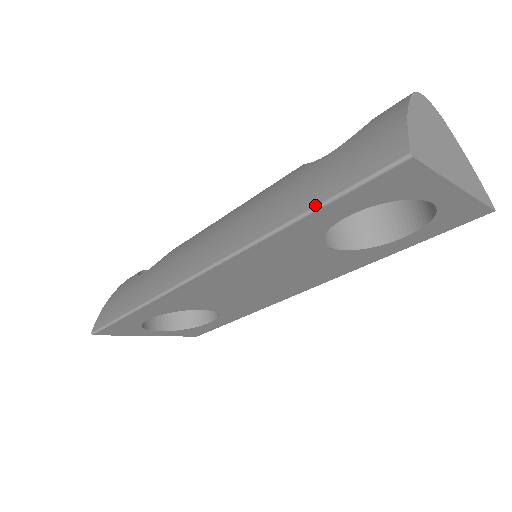
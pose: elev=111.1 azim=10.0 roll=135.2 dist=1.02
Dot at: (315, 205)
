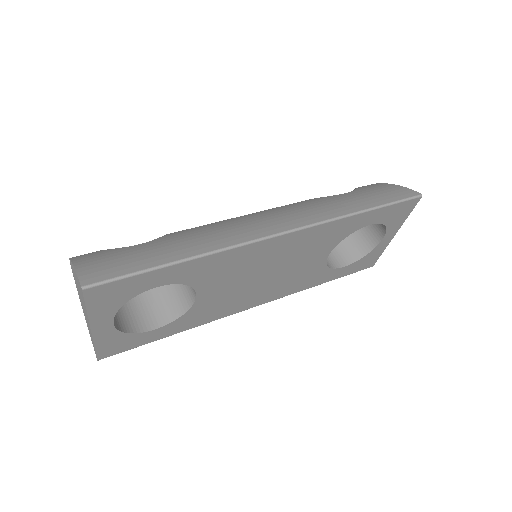
Dot at: (376, 206)
